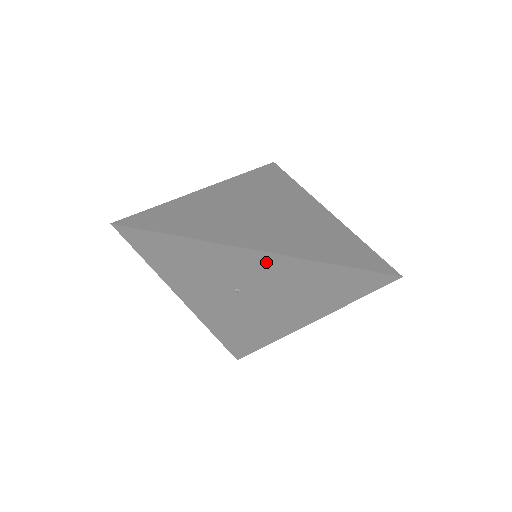
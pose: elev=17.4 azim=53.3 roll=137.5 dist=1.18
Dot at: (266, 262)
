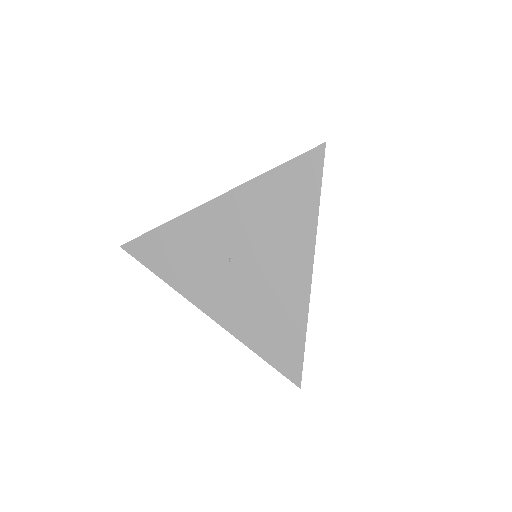
Dot at: (229, 206)
